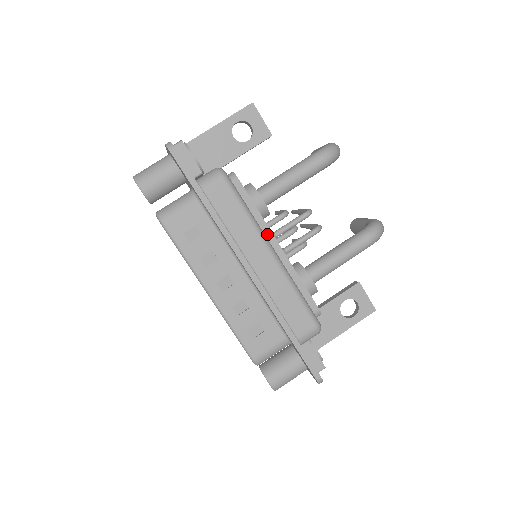
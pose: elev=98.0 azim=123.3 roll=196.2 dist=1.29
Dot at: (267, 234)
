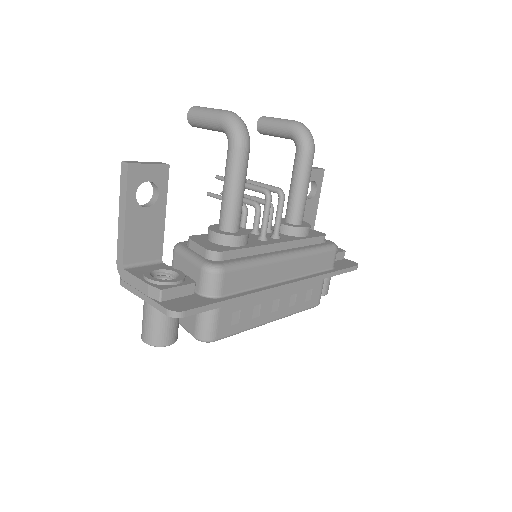
Dot at: (268, 249)
